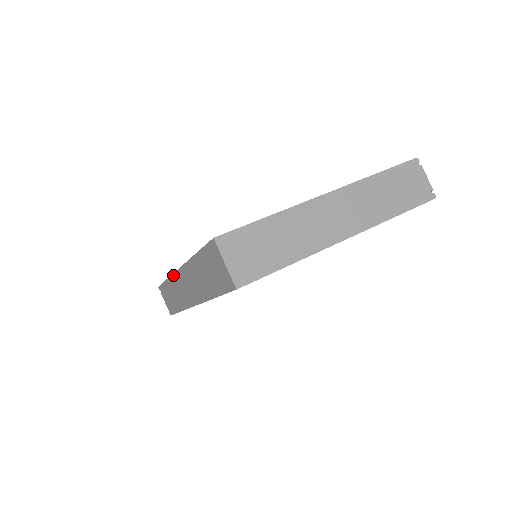
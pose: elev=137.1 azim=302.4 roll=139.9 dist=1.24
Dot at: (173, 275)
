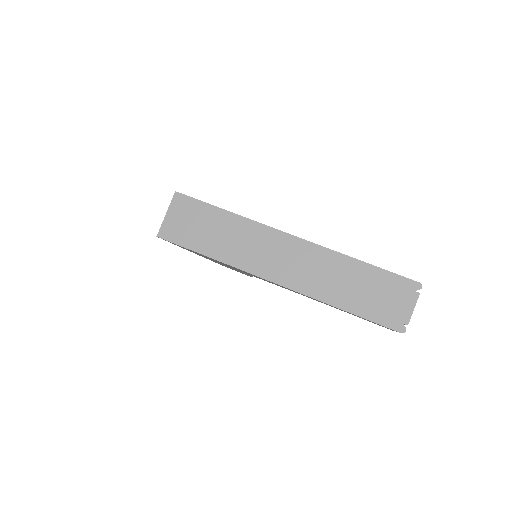
Dot at: occluded
